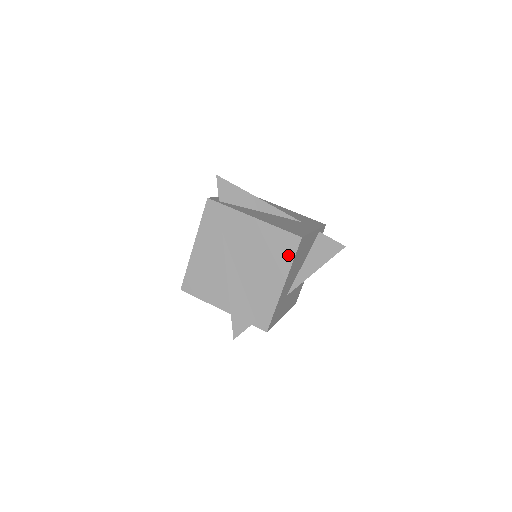
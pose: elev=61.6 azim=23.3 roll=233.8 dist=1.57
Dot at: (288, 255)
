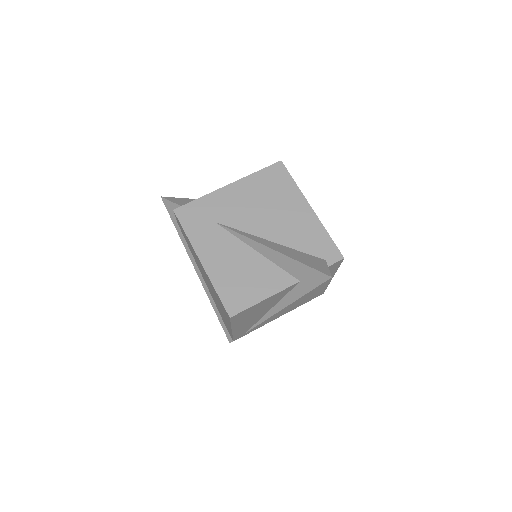
Dot at: (286, 182)
